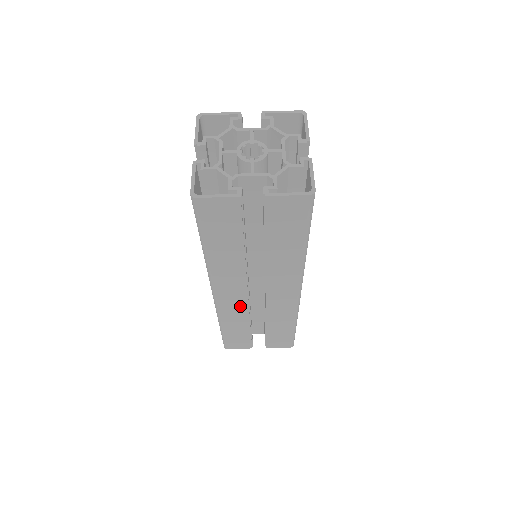
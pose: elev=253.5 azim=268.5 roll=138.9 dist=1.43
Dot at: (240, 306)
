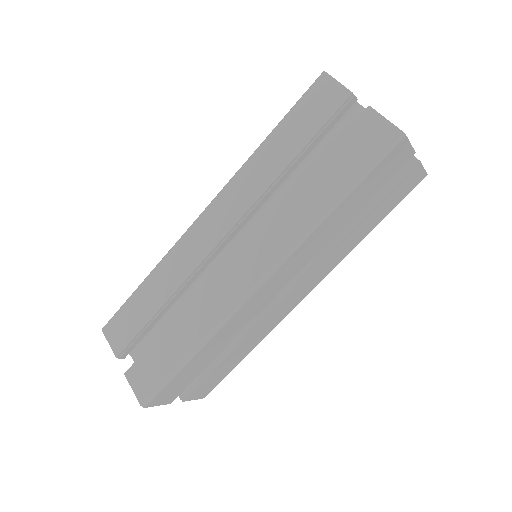
Dot at: (197, 255)
